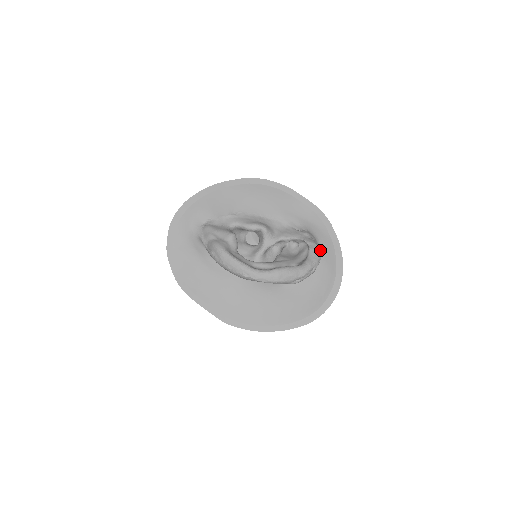
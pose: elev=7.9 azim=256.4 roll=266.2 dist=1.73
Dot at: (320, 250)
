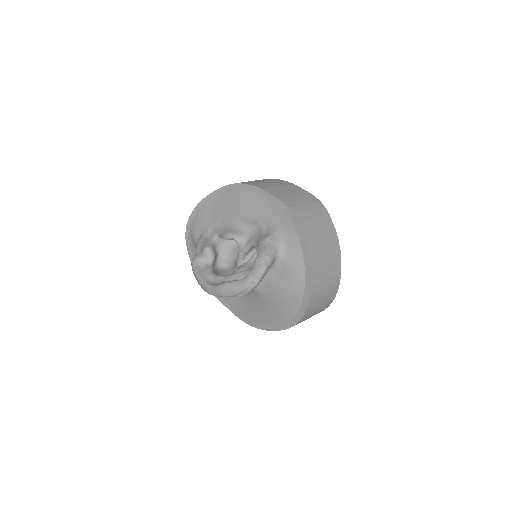
Dot at: (285, 254)
